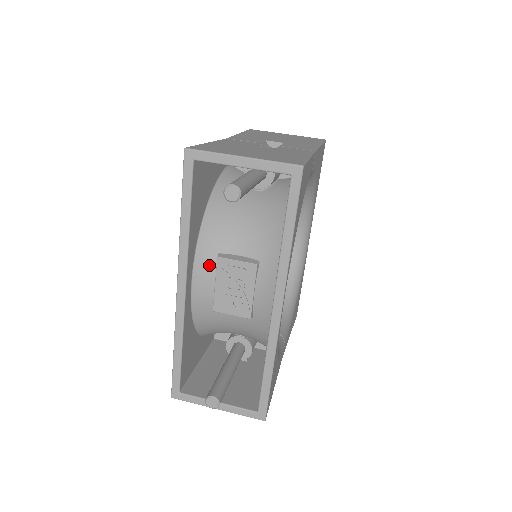
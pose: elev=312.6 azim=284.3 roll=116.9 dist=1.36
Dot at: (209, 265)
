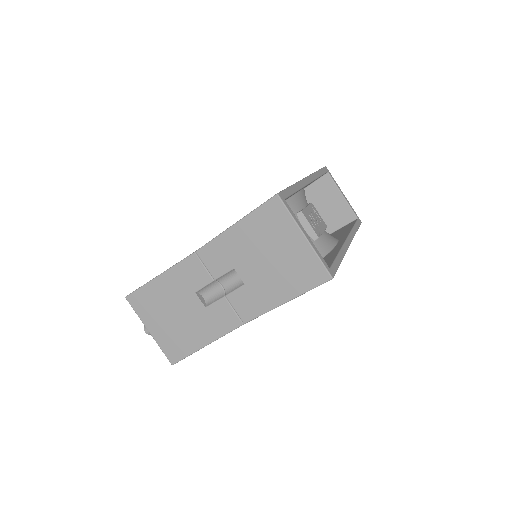
Dot at: occluded
